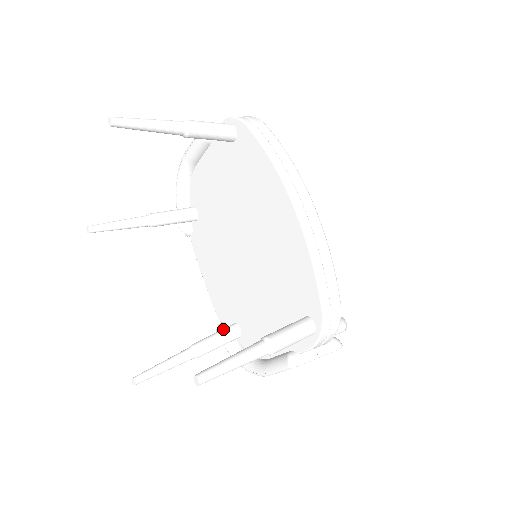
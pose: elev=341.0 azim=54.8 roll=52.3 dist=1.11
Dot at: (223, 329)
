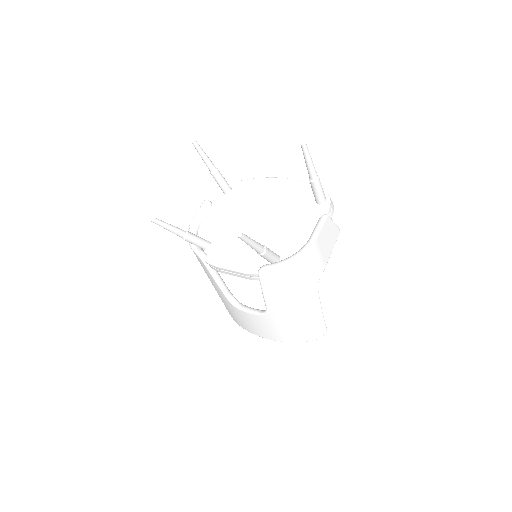
Dot at: occluded
